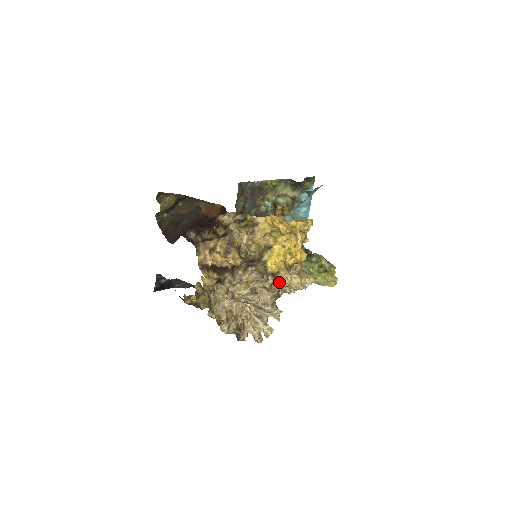
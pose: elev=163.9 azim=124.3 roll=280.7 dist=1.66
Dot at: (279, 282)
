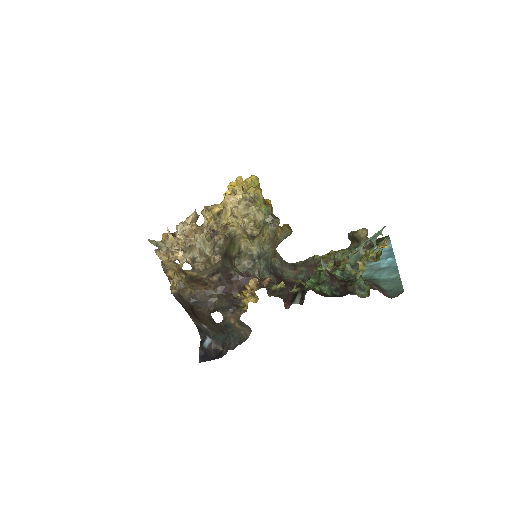
Dot at: (225, 218)
